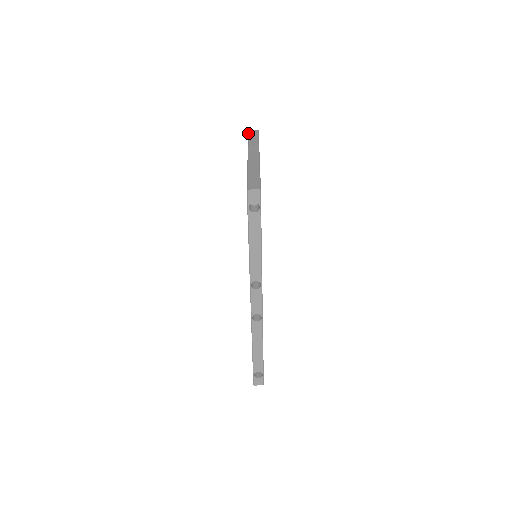
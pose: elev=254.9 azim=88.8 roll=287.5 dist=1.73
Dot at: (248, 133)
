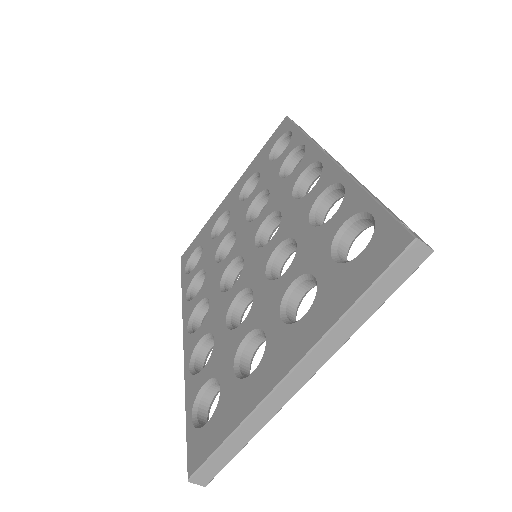
Dot at: (395, 261)
